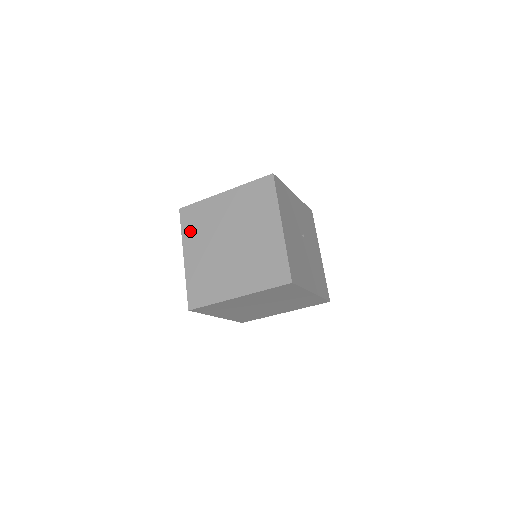
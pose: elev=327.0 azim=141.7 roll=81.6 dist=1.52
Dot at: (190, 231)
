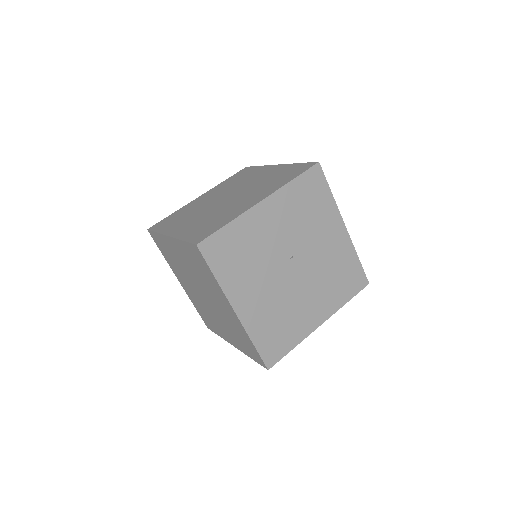
Dot at: (168, 260)
